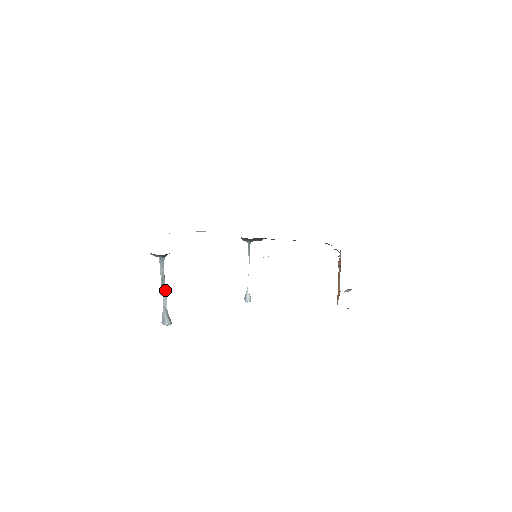
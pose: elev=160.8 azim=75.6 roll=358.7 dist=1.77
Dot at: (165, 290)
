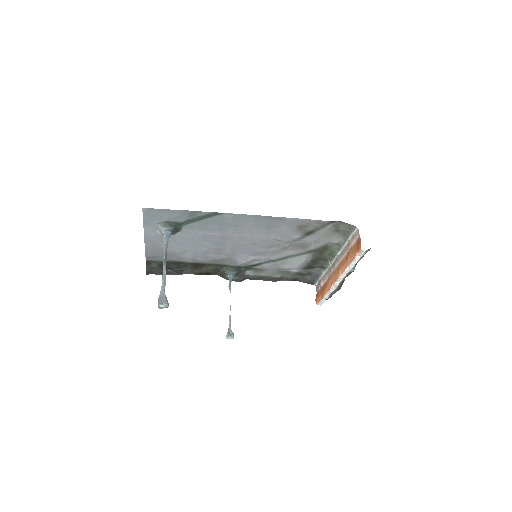
Dot at: (165, 269)
